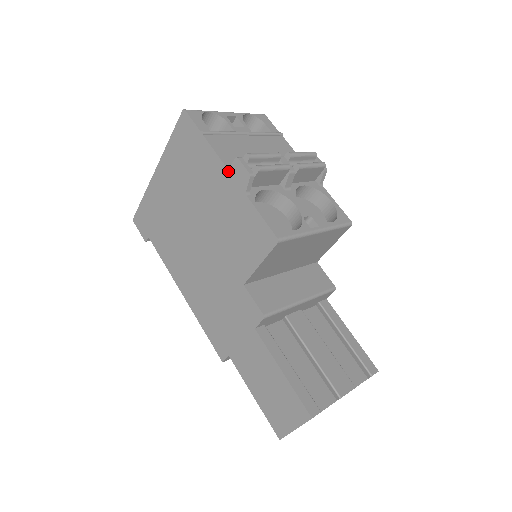
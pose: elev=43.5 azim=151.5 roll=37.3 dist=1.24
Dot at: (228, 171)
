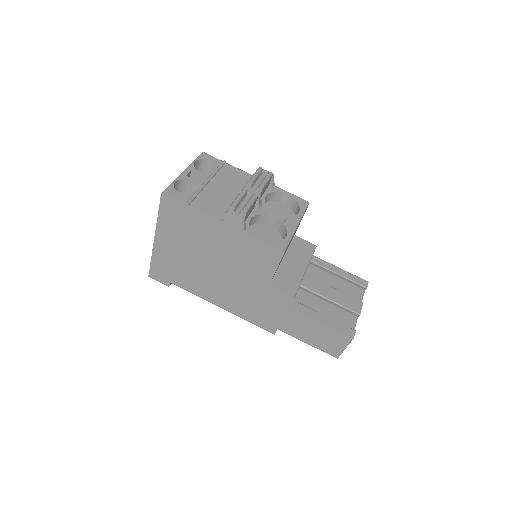
Dot at: (223, 222)
